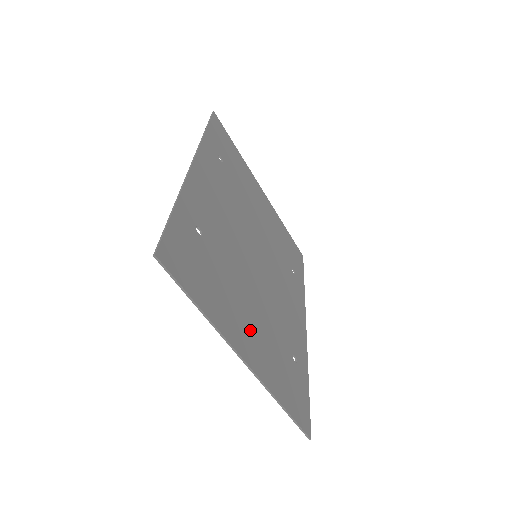
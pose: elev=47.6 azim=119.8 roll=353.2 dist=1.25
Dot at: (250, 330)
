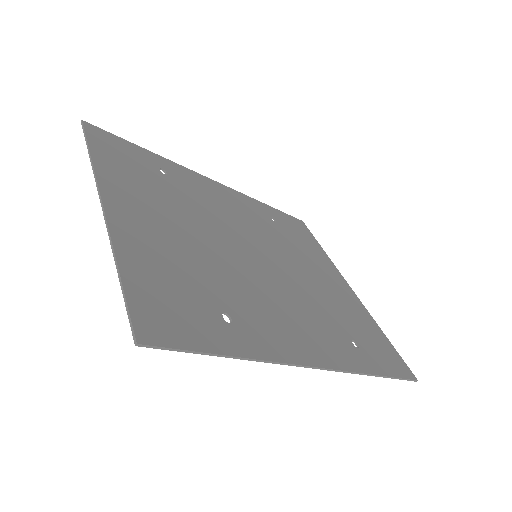
Dot at: (151, 220)
